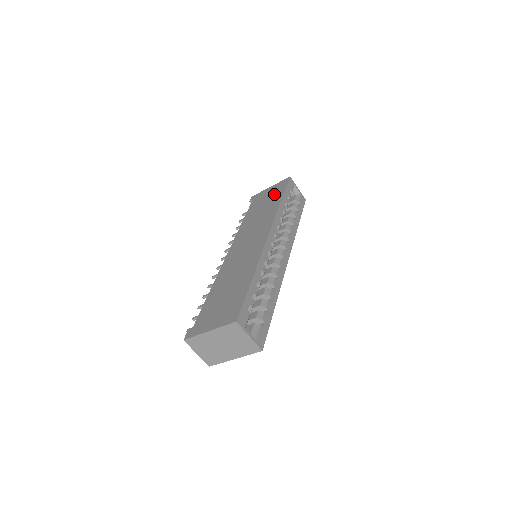
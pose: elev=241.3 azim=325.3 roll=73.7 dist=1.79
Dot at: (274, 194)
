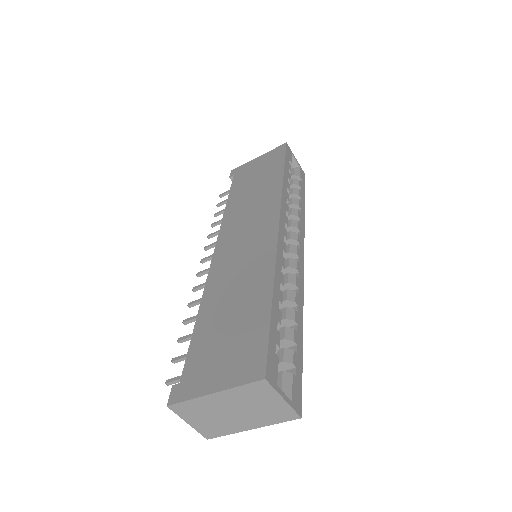
Dot at: (268, 166)
